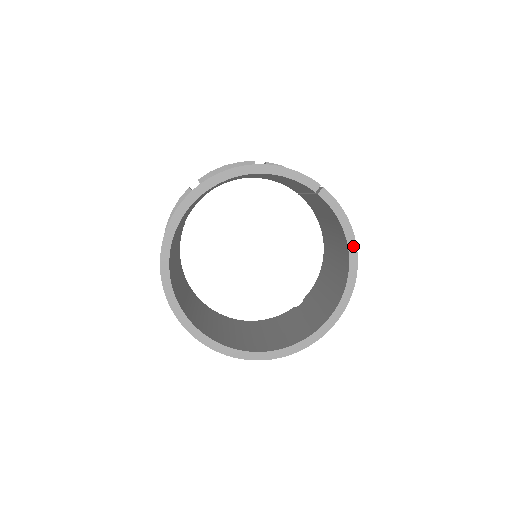
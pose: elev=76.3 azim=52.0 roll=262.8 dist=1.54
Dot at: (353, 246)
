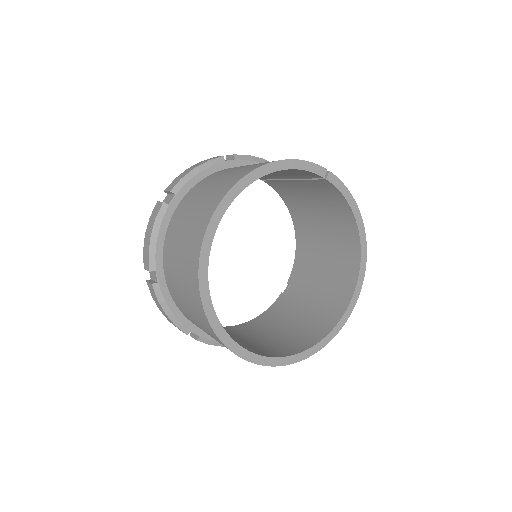
Dot at: (360, 221)
